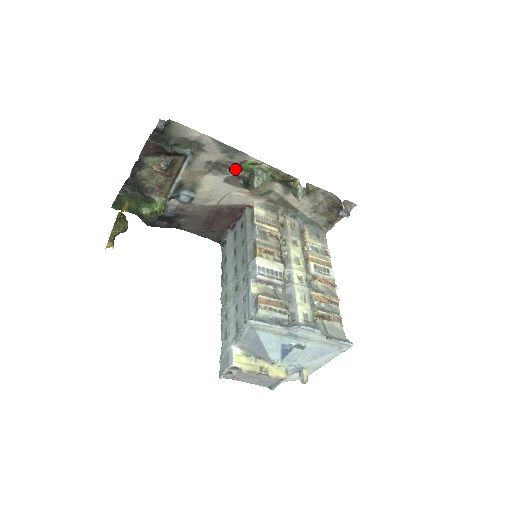
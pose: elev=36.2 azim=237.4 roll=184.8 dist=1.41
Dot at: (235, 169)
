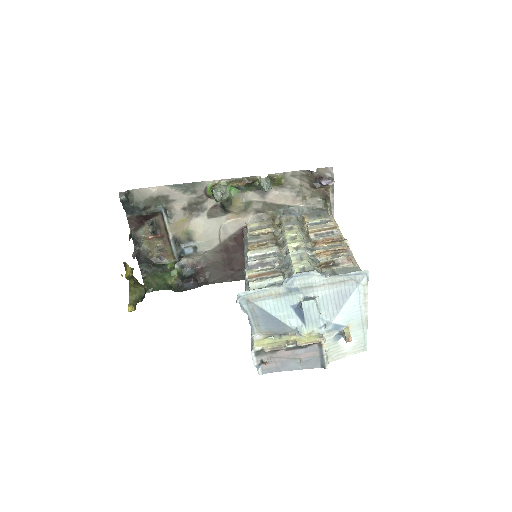
Dot at: (207, 201)
